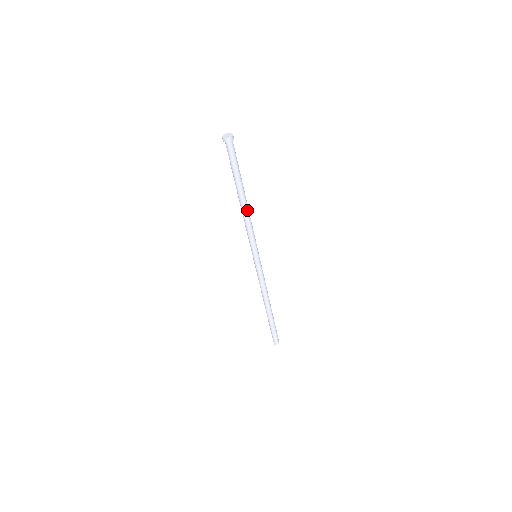
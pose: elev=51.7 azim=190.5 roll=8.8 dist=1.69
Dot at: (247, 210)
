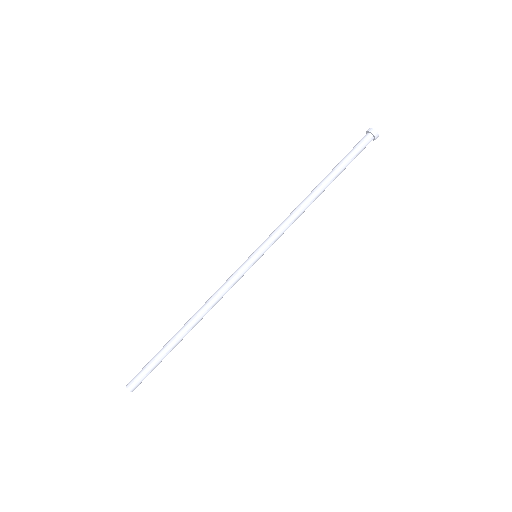
Dot at: occluded
